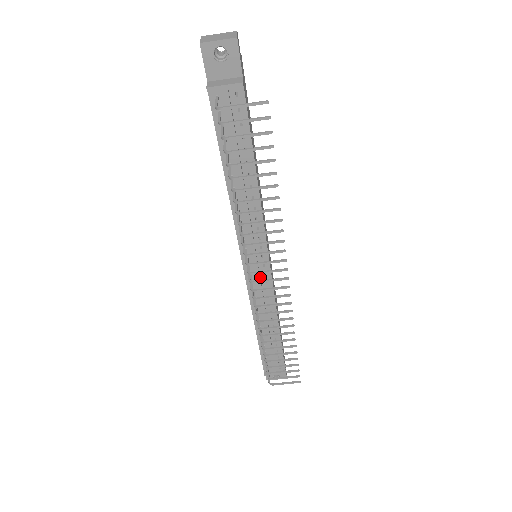
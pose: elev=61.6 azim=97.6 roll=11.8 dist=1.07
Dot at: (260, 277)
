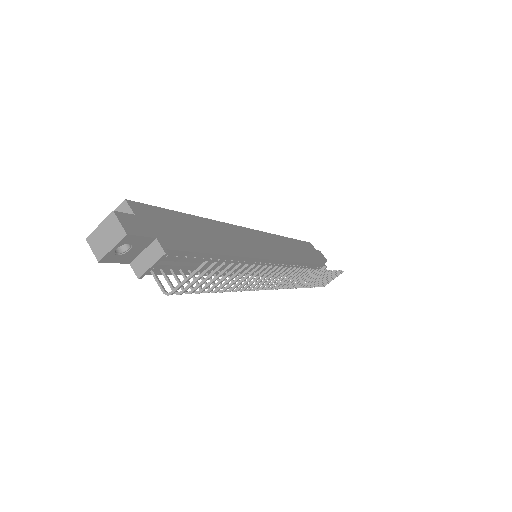
Dot at: occluded
